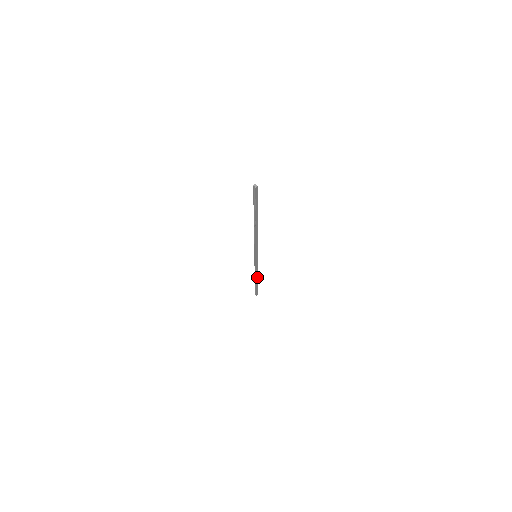
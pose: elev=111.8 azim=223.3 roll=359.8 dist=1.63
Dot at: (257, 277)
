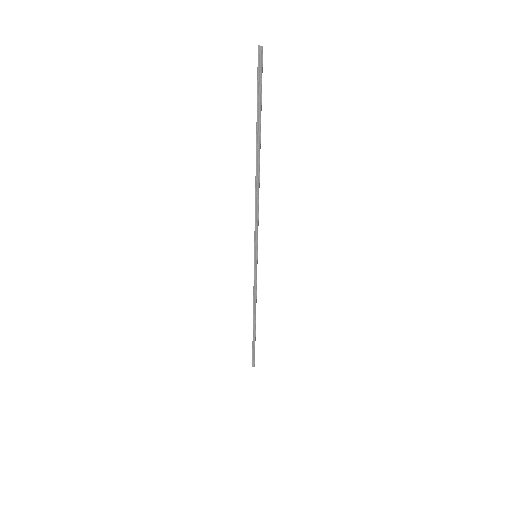
Dot at: (255, 316)
